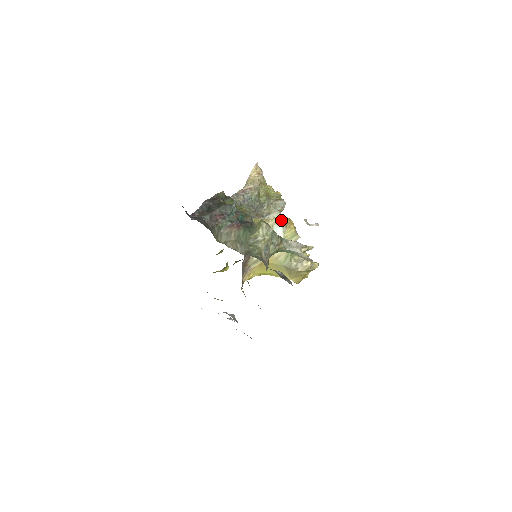
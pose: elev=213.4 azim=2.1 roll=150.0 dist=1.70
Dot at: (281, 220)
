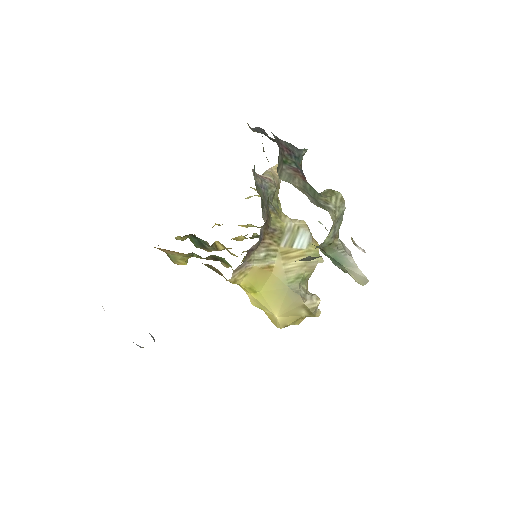
Dot at: occluded
